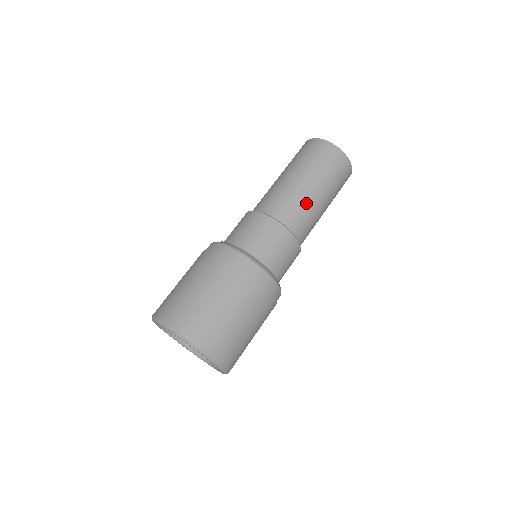
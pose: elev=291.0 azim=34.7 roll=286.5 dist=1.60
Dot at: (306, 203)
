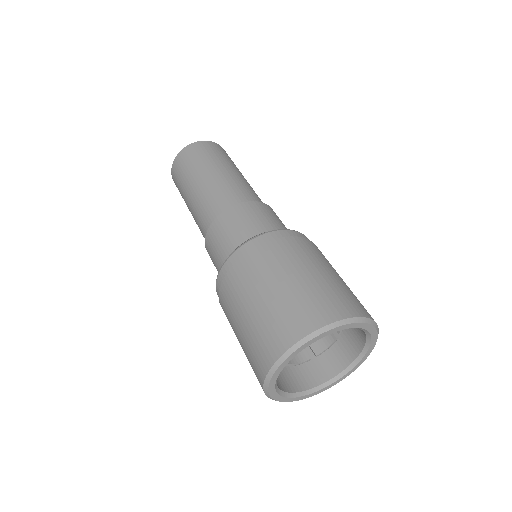
Dot at: (225, 183)
